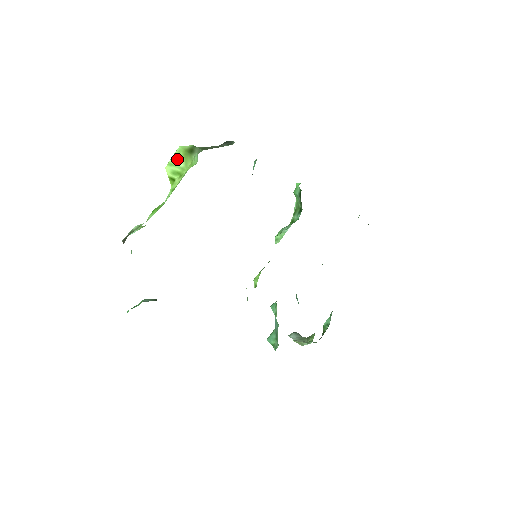
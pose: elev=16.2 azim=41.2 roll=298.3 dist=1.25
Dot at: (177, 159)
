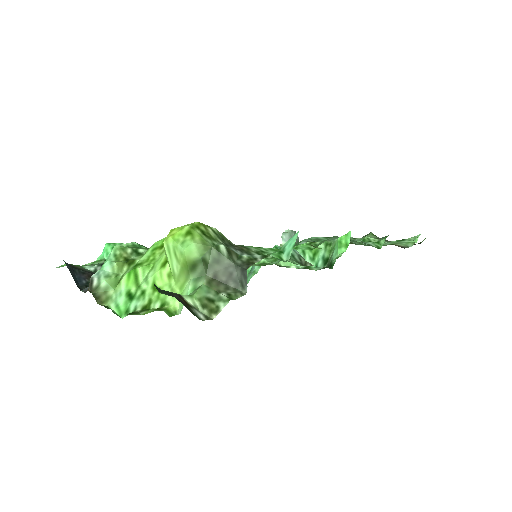
Dot at: (175, 257)
